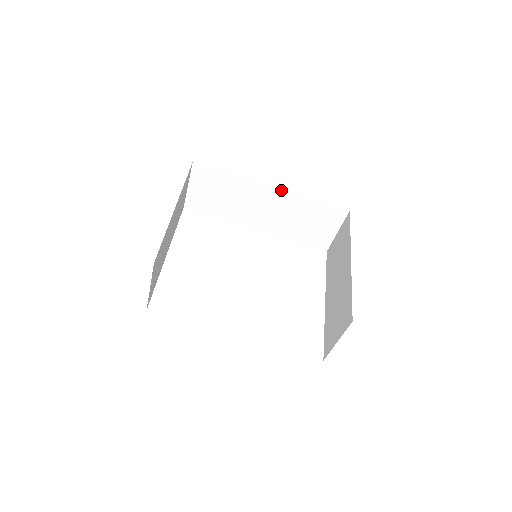
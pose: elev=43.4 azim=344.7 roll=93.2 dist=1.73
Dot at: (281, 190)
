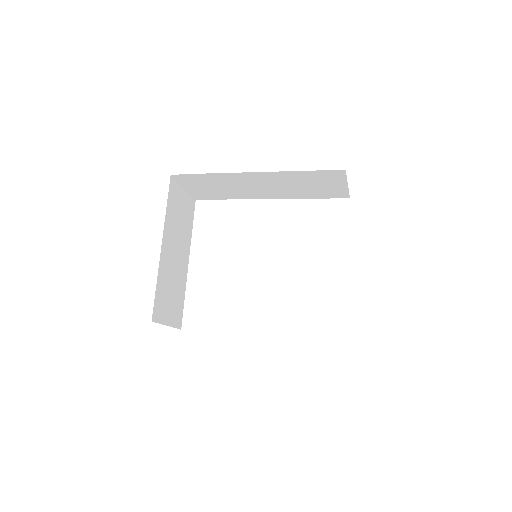
Dot at: (263, 172)
